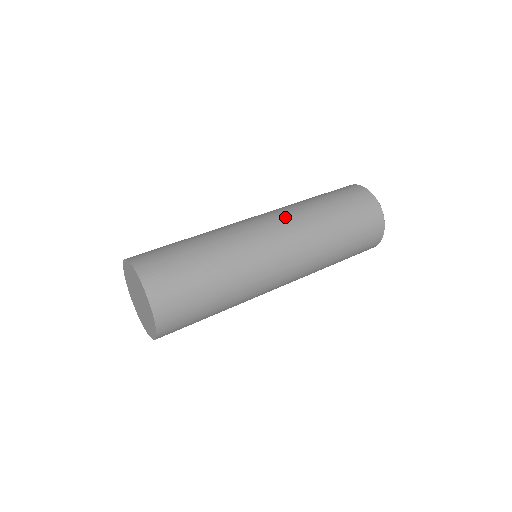
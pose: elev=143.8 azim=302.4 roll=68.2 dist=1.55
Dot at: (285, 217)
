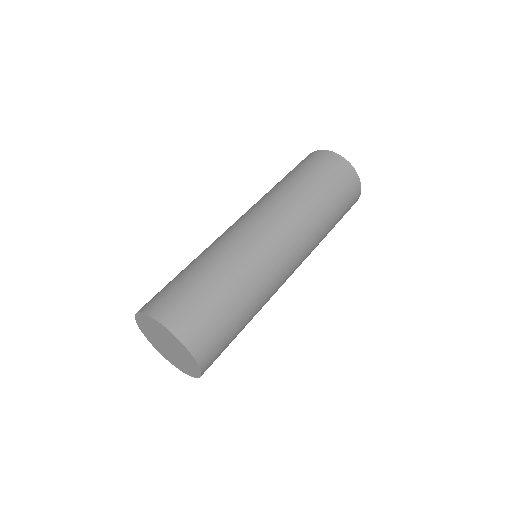
Dot at: (304, 242)
